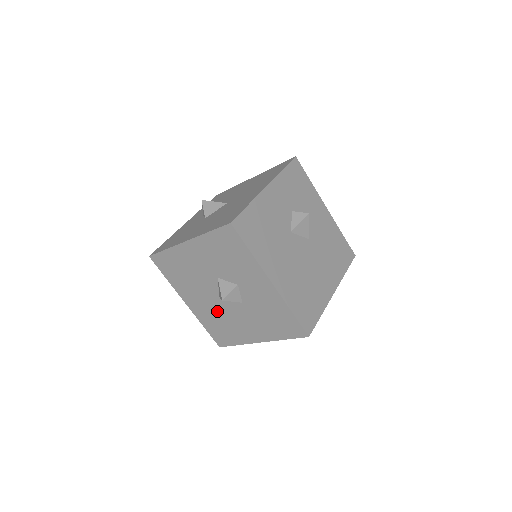
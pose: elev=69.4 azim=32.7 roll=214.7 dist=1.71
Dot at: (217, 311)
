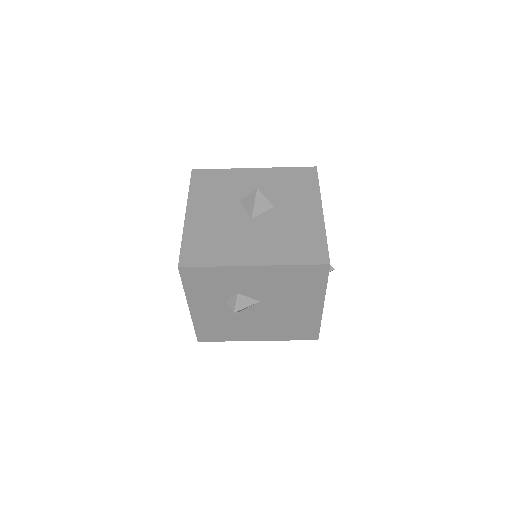
Dot at: occluded
